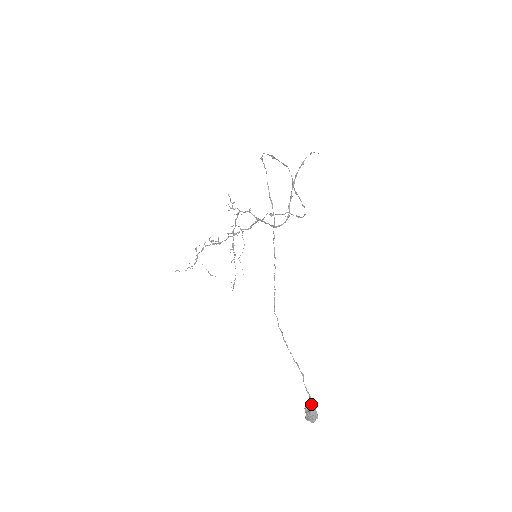
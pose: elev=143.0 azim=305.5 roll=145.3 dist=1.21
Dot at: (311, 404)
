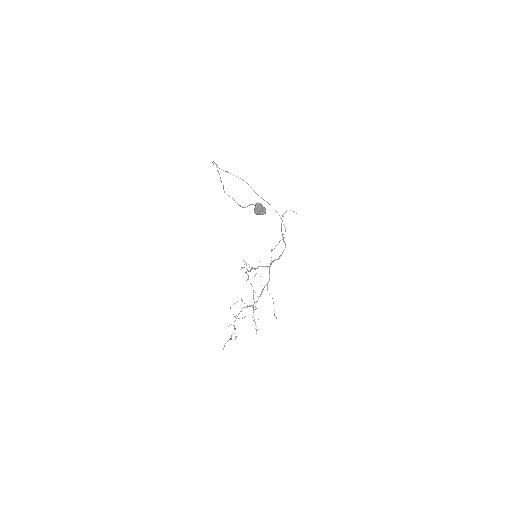
Dot at: occluded
